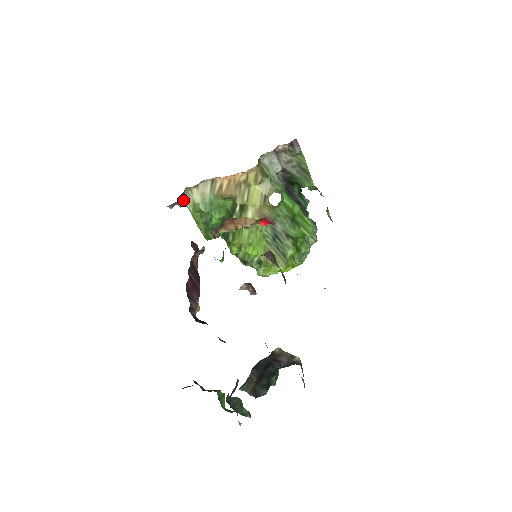
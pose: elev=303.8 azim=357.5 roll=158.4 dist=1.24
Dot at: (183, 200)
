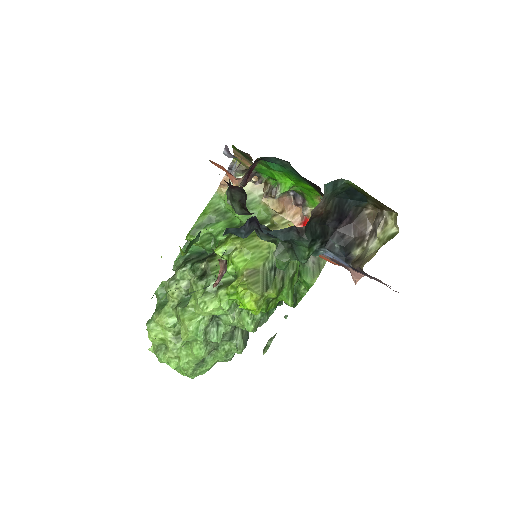
Dot at: occluded
